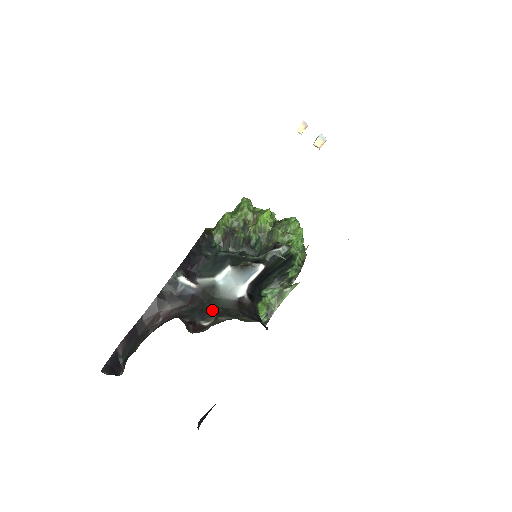
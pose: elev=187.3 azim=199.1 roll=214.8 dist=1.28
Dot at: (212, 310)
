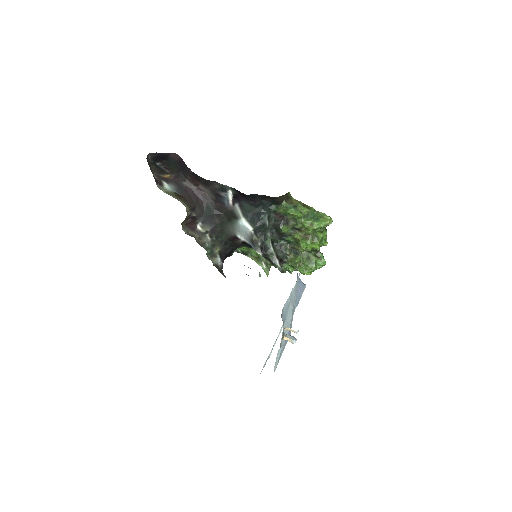
Dot at: (216, 223)
